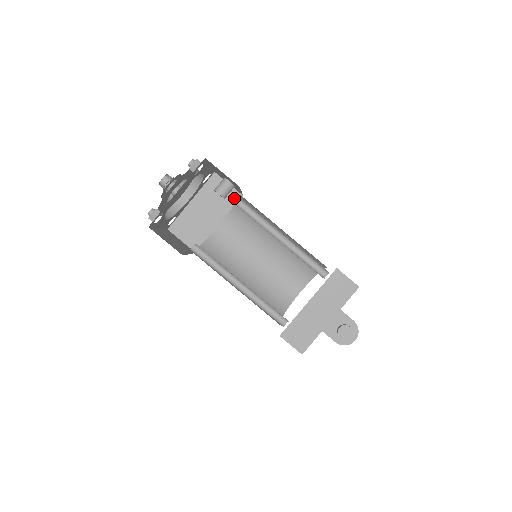
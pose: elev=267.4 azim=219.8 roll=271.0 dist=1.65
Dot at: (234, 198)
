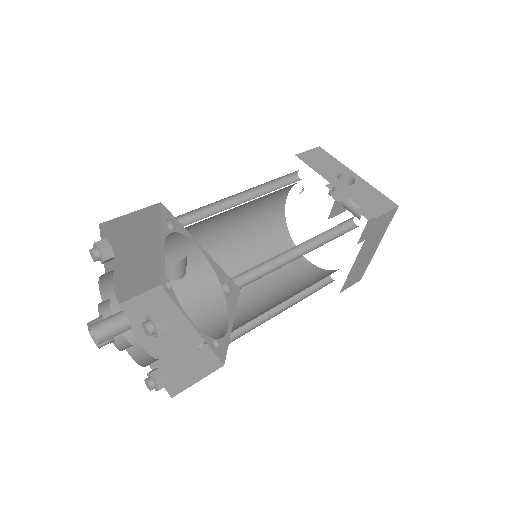
Dot at: (224, 283)
